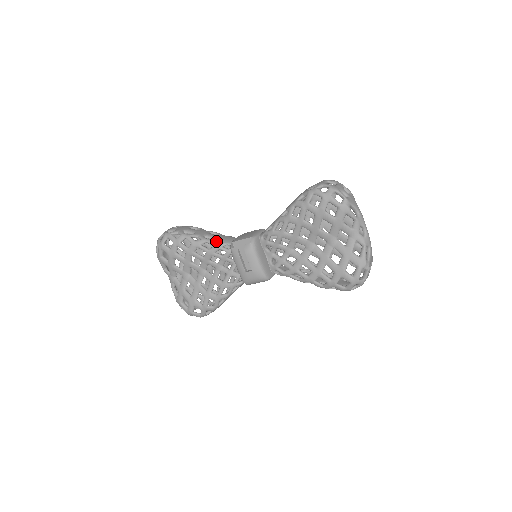
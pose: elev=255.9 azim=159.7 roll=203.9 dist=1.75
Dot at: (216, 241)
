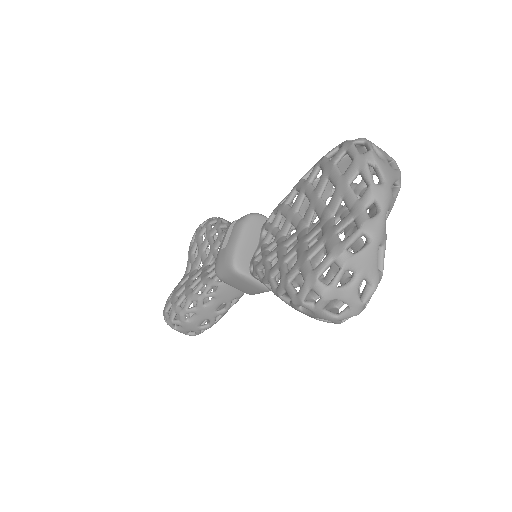
Dot at: occluded
